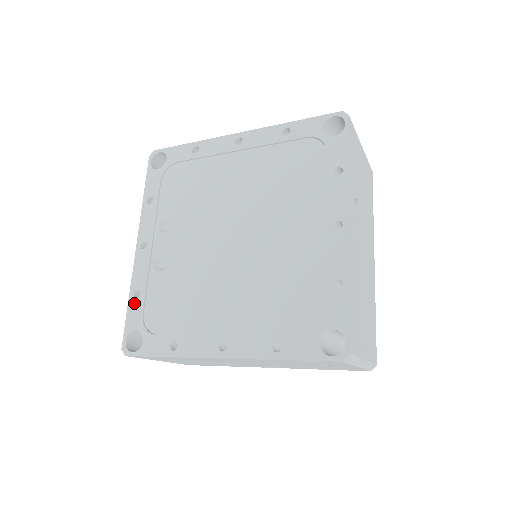
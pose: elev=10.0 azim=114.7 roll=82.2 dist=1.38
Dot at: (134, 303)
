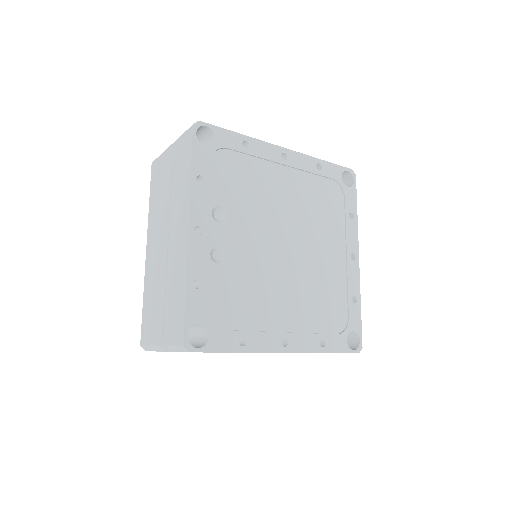
Dot at: (194, 294)
